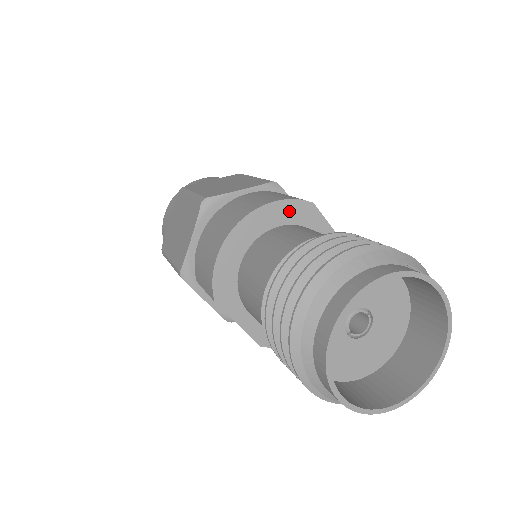
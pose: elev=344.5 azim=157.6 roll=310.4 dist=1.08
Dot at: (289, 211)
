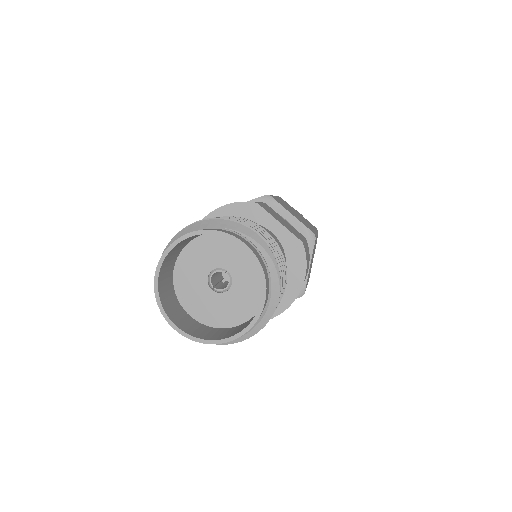
Dot at: (237, 212)
